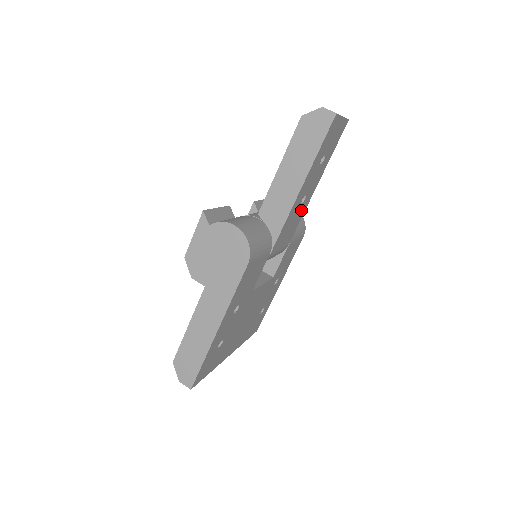
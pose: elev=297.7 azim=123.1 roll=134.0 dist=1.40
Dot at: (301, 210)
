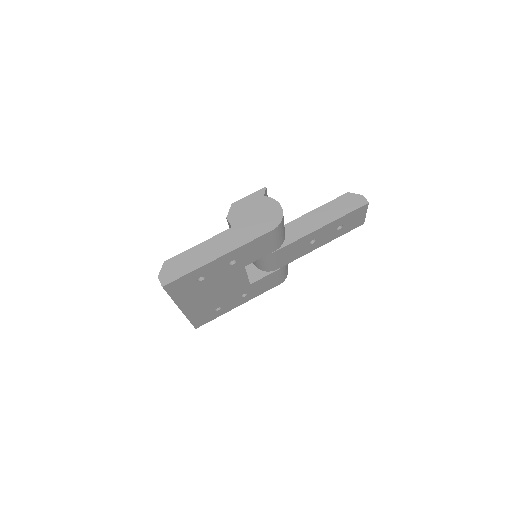
Dot at: (304, 250)
